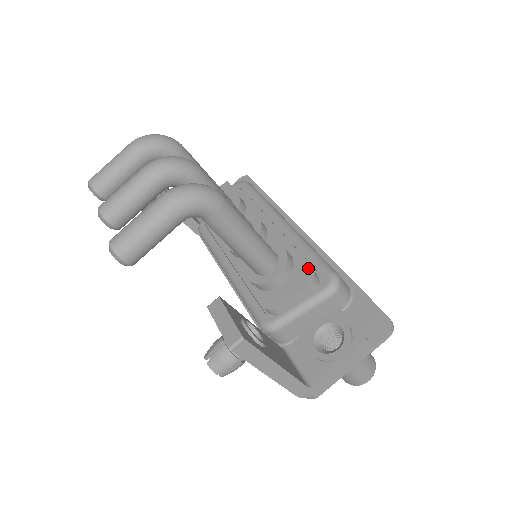
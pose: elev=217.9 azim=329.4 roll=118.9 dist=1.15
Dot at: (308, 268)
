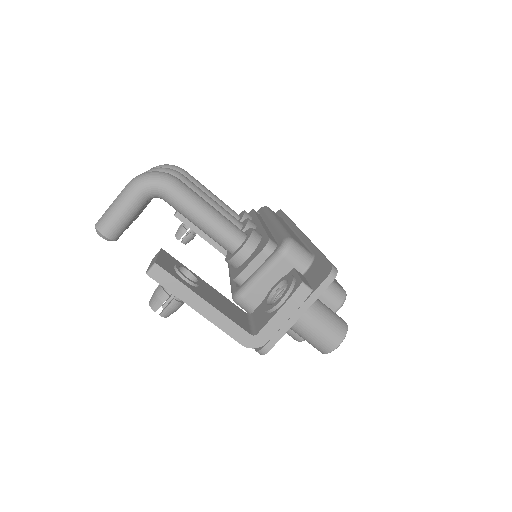
Dot at: (267, 238)
